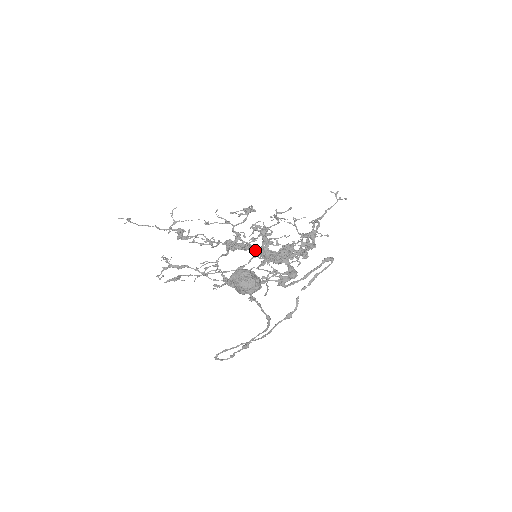
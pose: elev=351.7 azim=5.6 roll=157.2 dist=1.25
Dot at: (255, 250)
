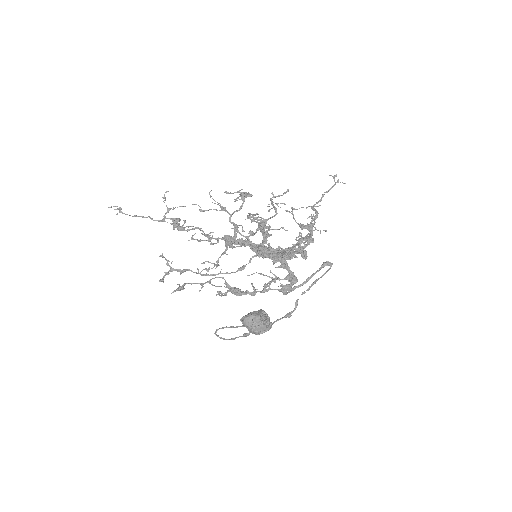
Dot at: (254, 248)
